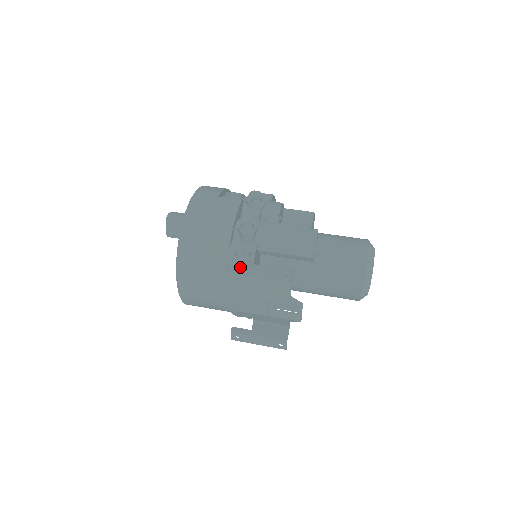
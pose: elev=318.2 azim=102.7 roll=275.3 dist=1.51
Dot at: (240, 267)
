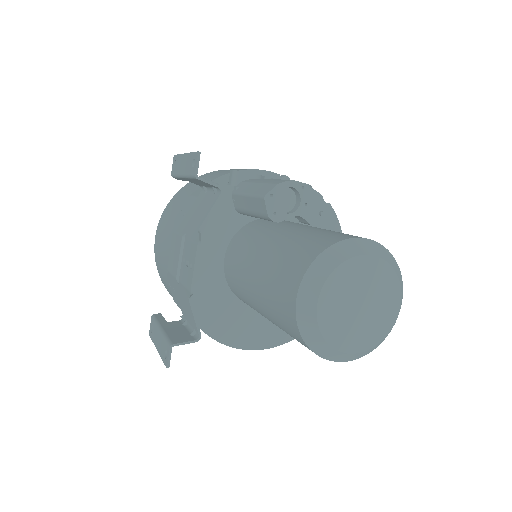
Dot at: (178, 162)
